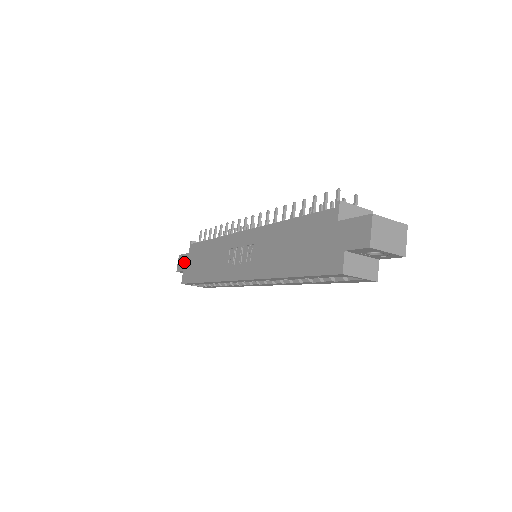
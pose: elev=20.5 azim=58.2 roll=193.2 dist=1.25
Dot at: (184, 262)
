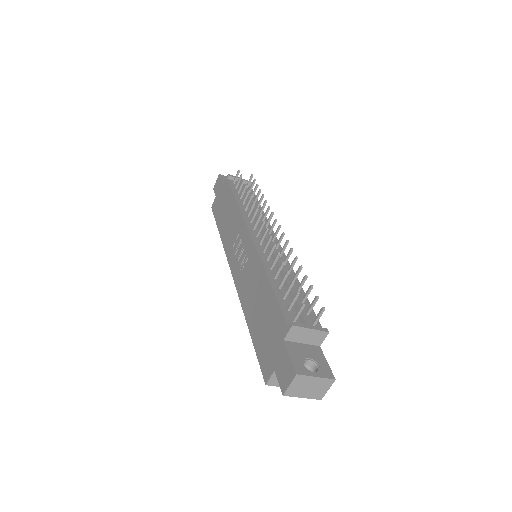
Dot at: (218, 189)
